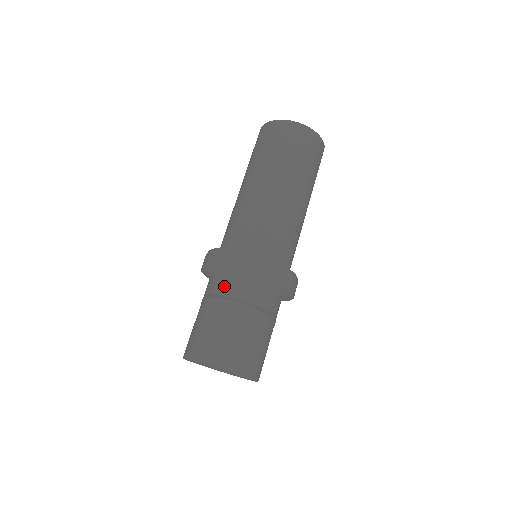
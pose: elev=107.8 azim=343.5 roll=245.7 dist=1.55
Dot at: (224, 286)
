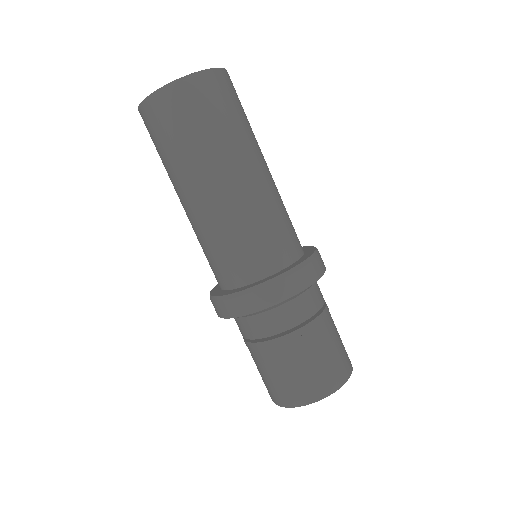
Dot at: (274, 323)
